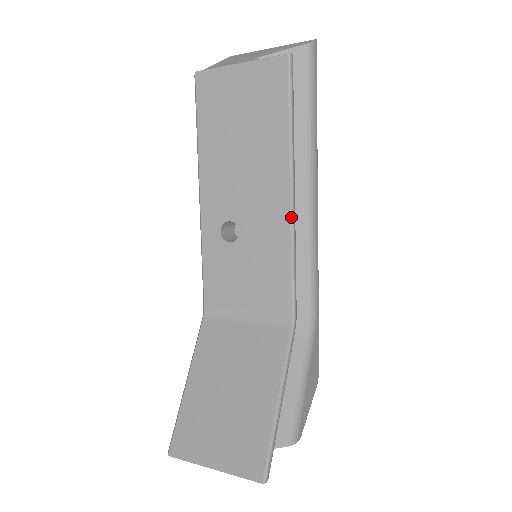
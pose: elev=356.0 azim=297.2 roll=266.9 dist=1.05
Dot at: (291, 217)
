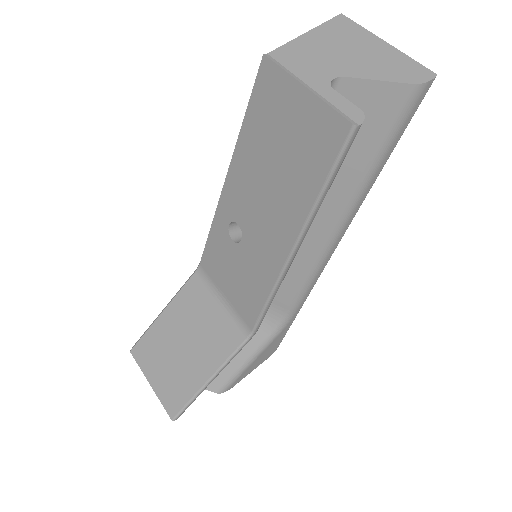
Dot at: (282, 270)
